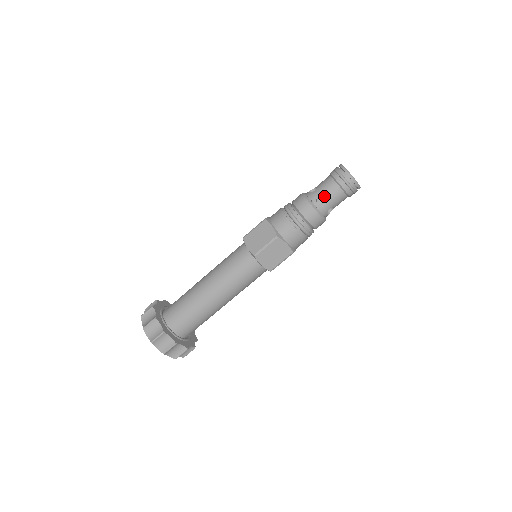
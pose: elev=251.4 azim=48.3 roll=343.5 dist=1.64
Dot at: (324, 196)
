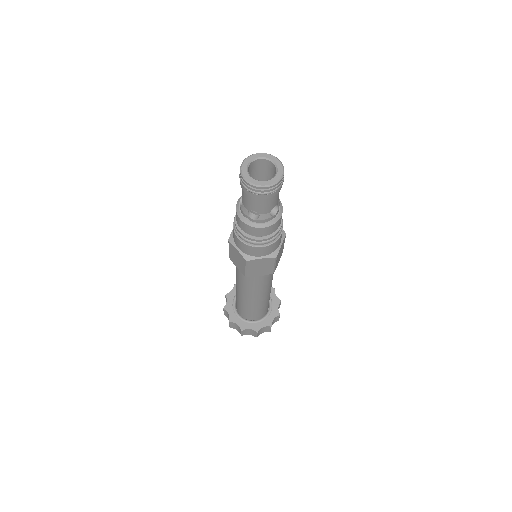
Dot at: occluded
